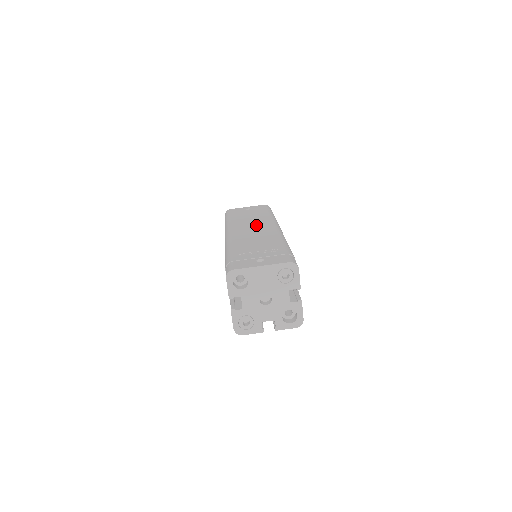
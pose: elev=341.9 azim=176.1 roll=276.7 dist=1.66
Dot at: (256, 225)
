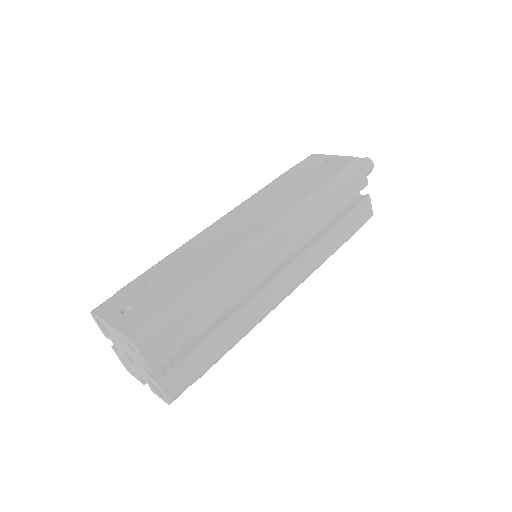
Dot at: (257, 215)
